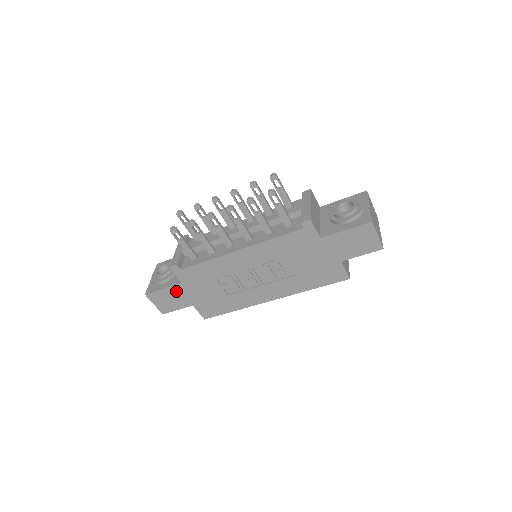
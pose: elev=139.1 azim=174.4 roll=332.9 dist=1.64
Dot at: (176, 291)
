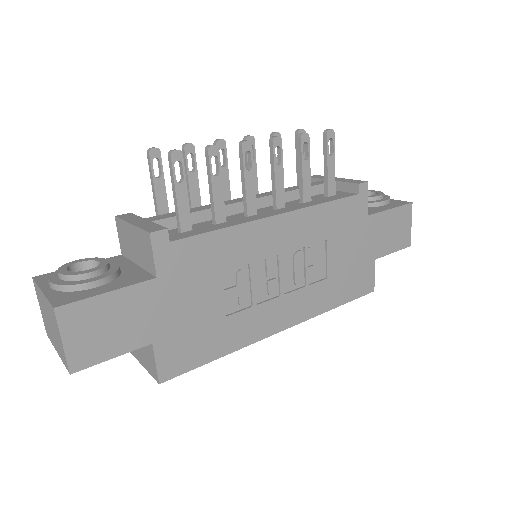
Dot at: (134, 300)
